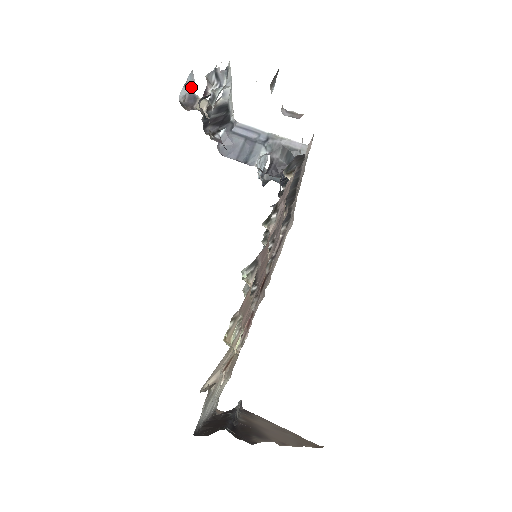
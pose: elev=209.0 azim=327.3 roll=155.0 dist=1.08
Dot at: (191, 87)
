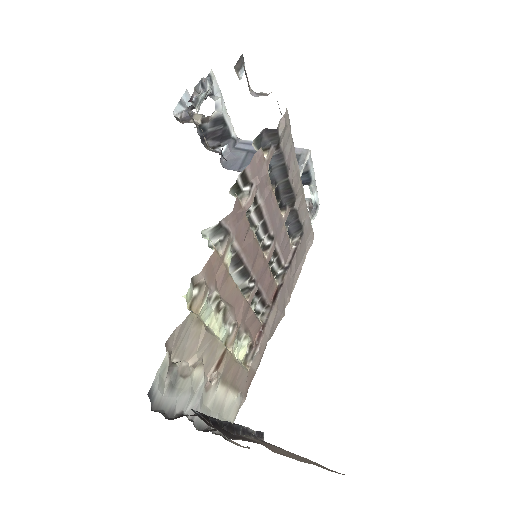
Dot at: occluded
